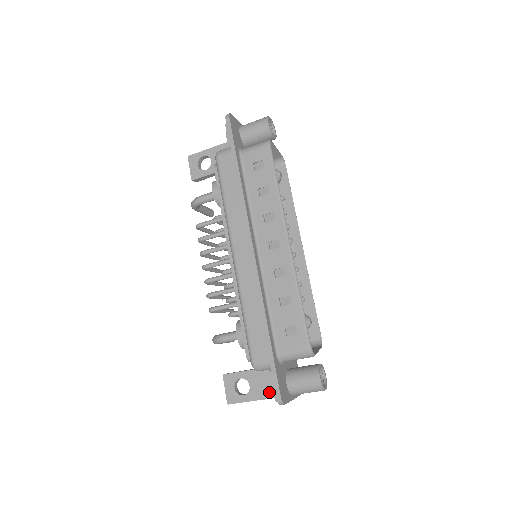
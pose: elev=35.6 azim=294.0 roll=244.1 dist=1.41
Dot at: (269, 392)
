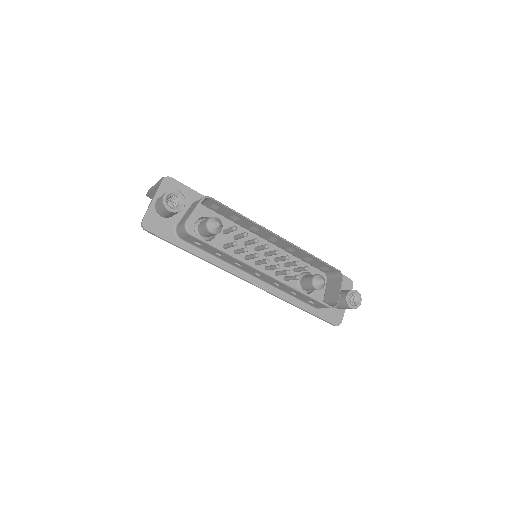
Dot at: occluded
